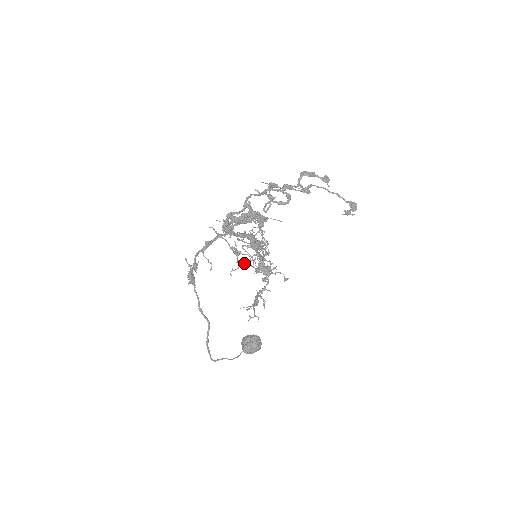
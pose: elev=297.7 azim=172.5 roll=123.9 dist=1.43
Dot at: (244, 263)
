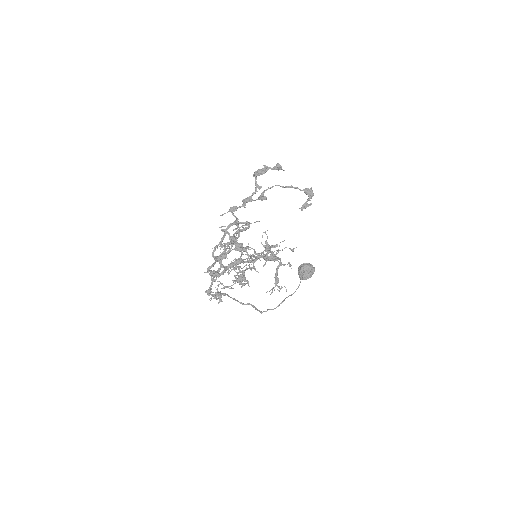
Dot at: (254, 255)
